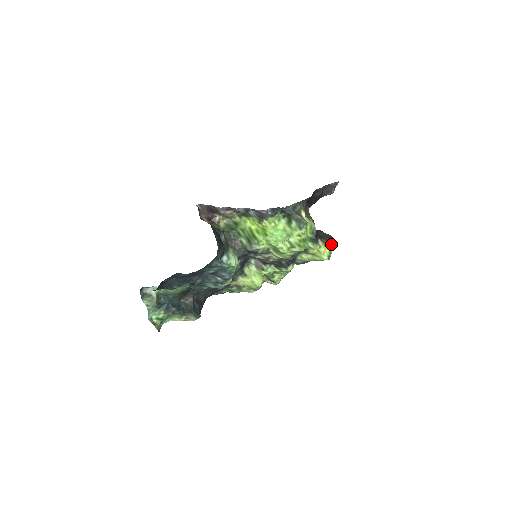
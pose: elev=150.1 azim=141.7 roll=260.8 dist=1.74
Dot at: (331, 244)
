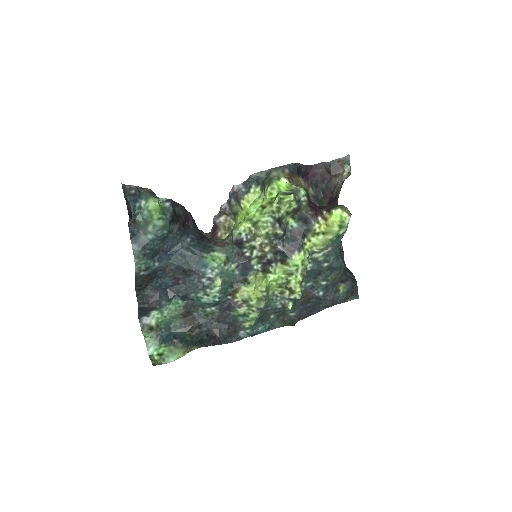
Dot at: (340, 211)
